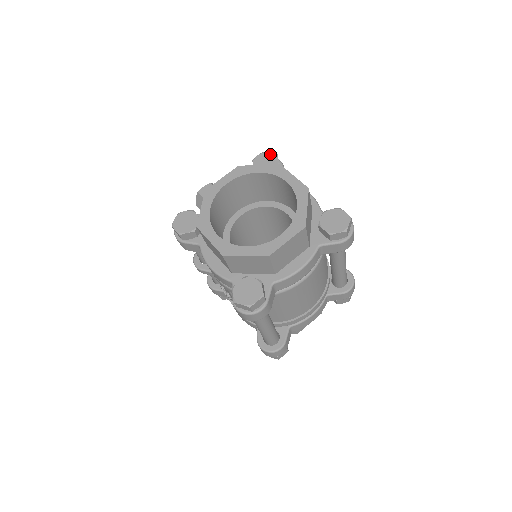
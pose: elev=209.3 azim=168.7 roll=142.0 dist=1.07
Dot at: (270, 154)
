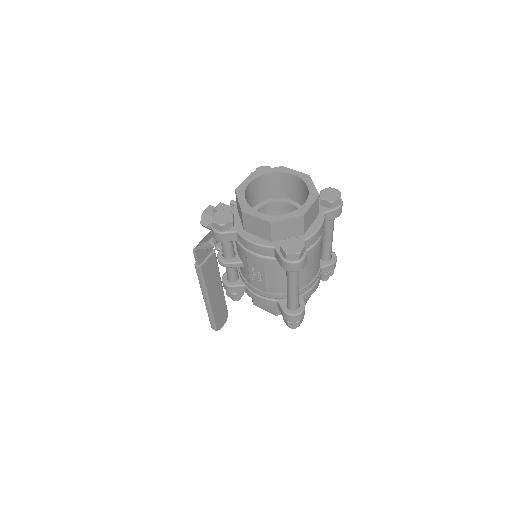
Dot at: (265, 167)
